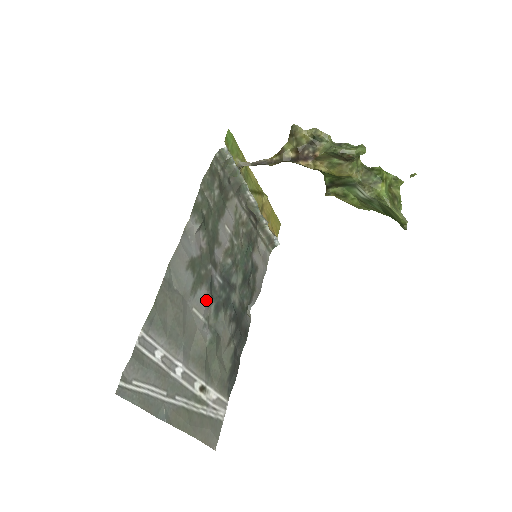
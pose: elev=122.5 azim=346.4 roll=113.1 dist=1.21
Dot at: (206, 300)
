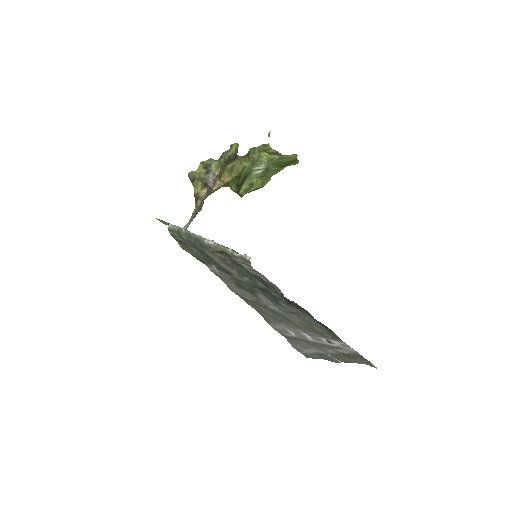
Dot at: (267, 299)
